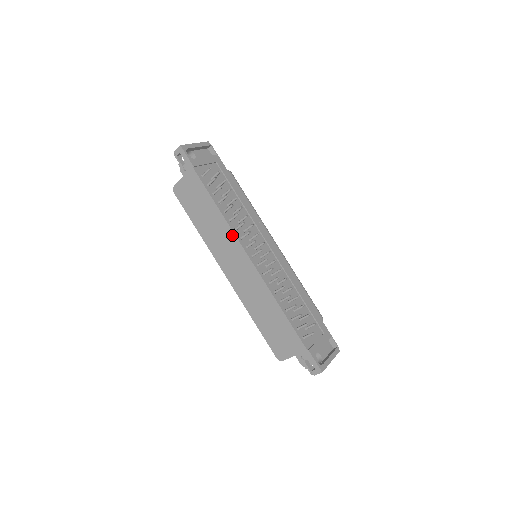
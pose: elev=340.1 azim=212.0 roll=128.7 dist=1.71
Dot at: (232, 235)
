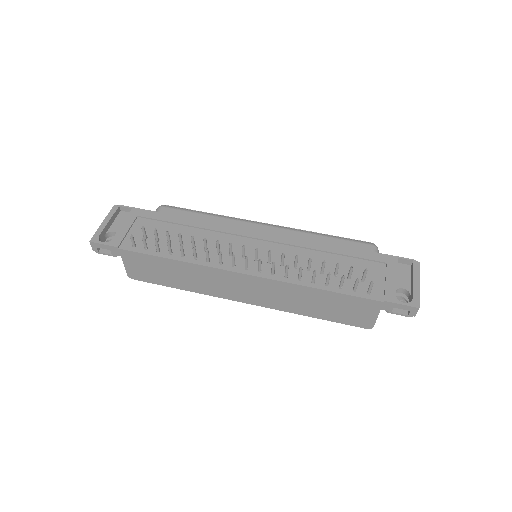
Dot at: (210, 270)
